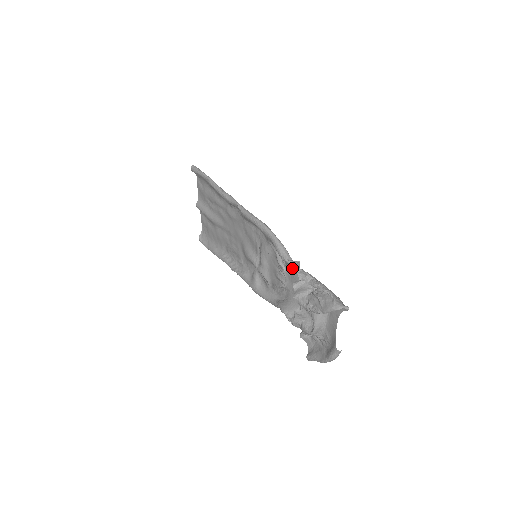
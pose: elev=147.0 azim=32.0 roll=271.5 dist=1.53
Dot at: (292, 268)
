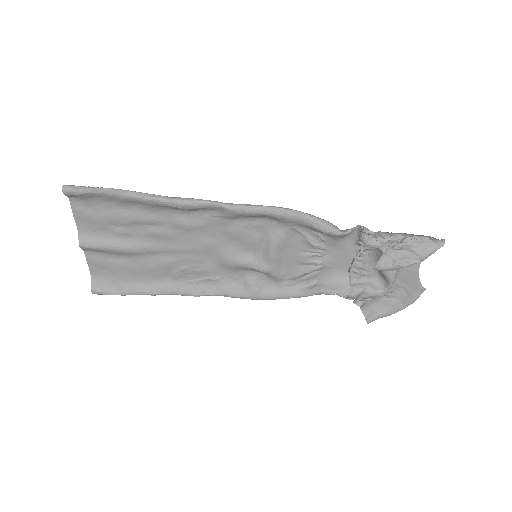
Dot at: (341, 239)
